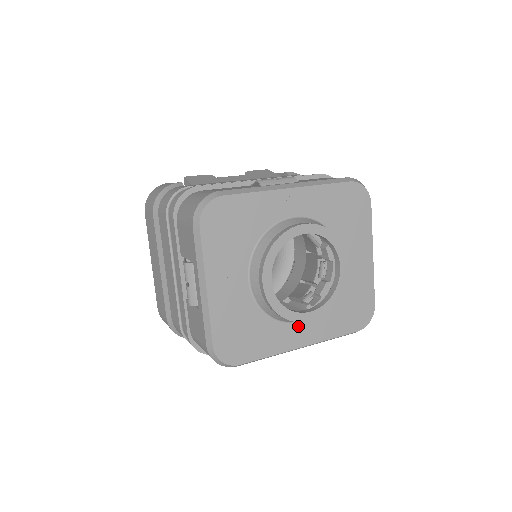
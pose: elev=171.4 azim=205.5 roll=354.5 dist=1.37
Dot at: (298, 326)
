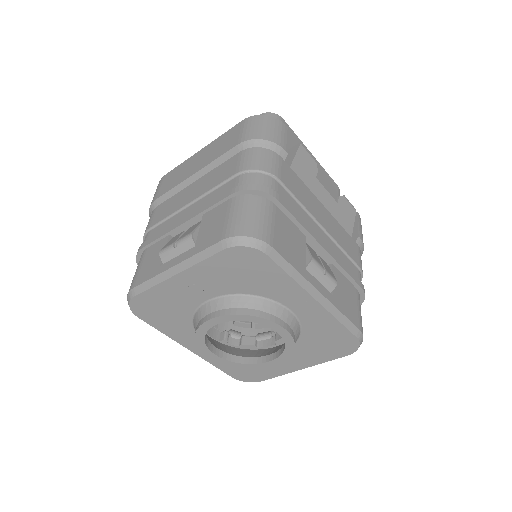
Dot at: occluded
